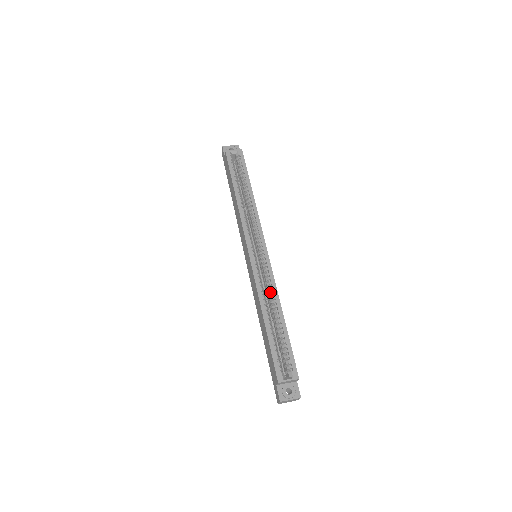
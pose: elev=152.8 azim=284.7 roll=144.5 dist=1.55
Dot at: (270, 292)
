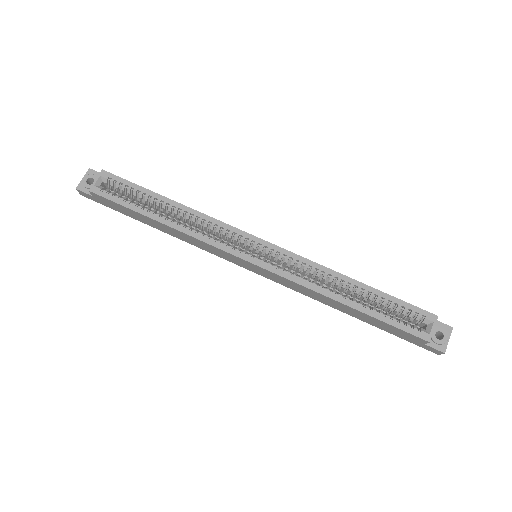
Dot at: (317, 274)
